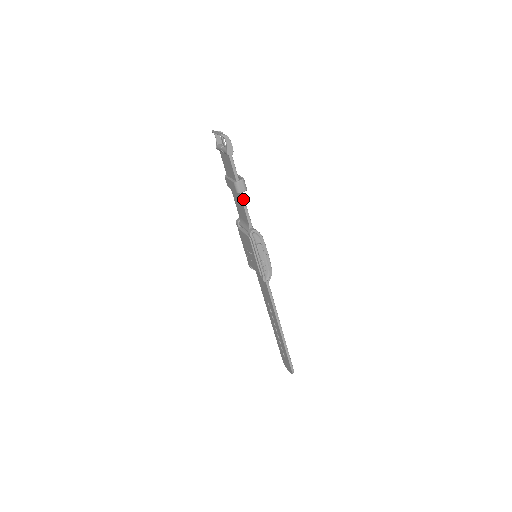
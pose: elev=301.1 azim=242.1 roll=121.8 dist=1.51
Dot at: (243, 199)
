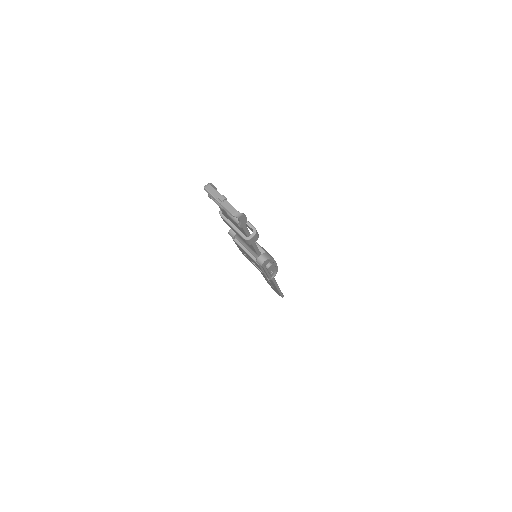
Dot at: occluded
